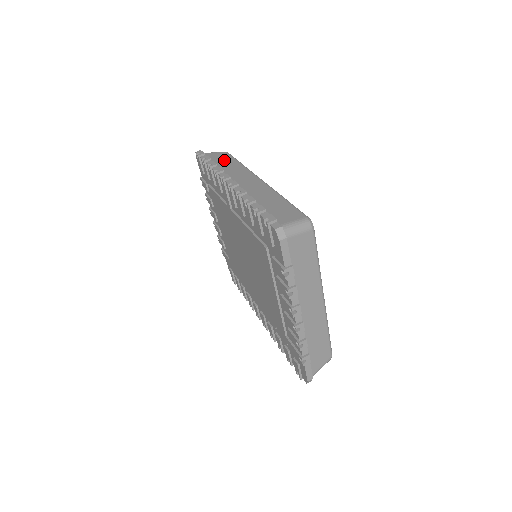
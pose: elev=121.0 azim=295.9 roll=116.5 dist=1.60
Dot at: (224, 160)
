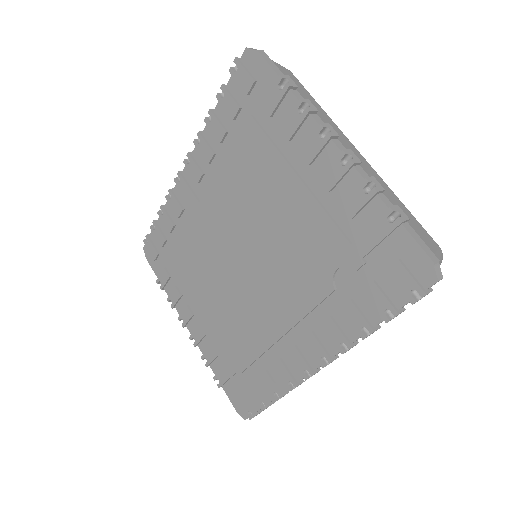
Dot at: occluded
